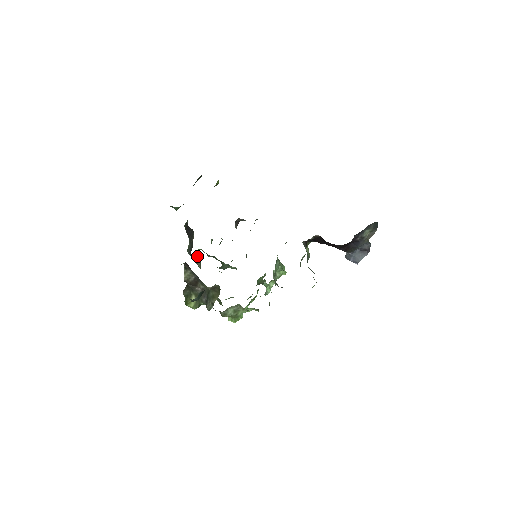
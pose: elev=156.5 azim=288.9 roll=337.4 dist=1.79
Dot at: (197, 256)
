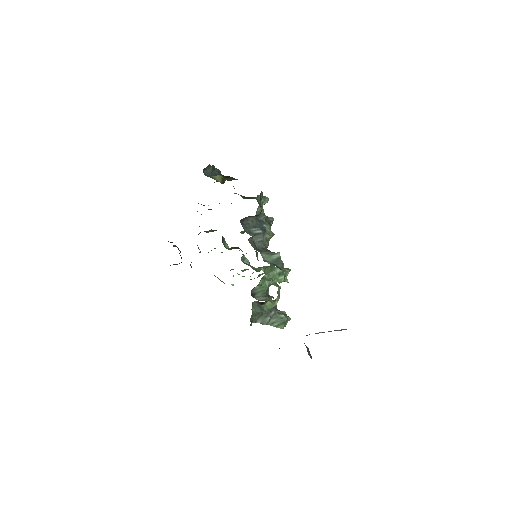
Dot at: occluded
